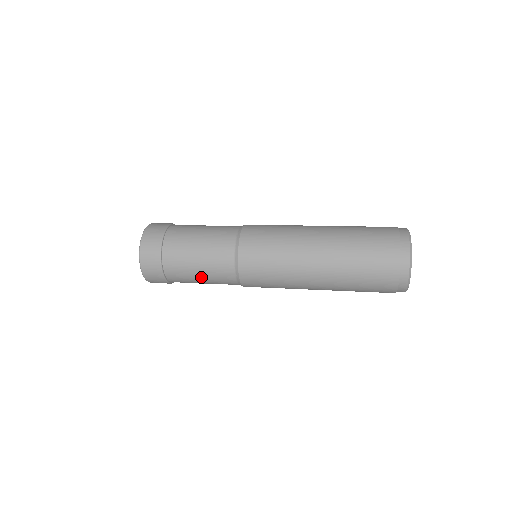
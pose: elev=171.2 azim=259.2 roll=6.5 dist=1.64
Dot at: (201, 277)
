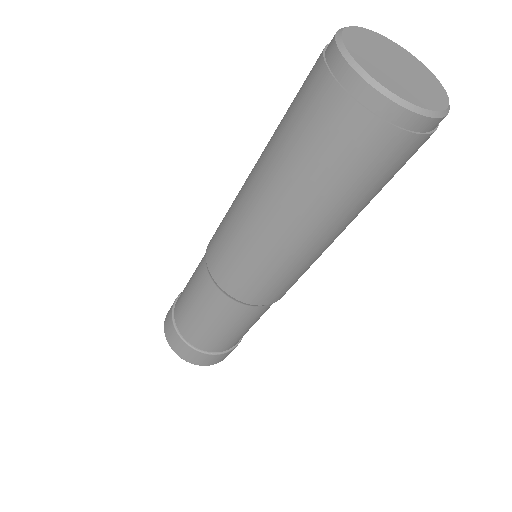
Dot at: occluded
